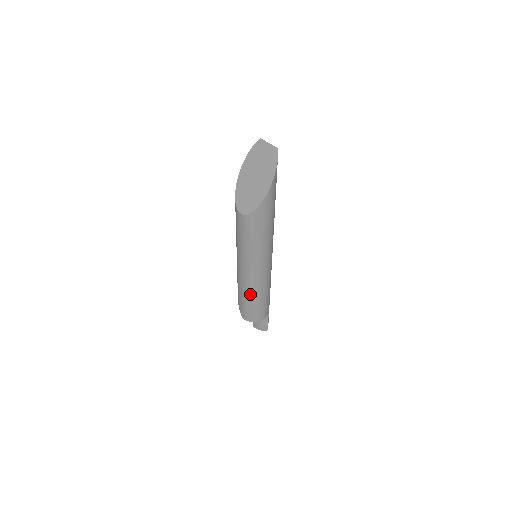
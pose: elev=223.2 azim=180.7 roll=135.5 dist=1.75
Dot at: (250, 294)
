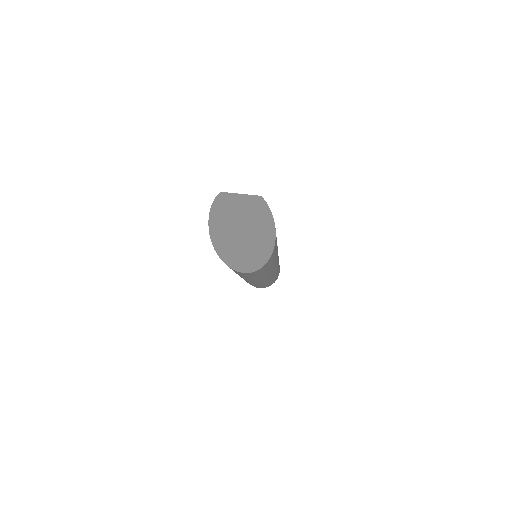
Dot at: occluded
